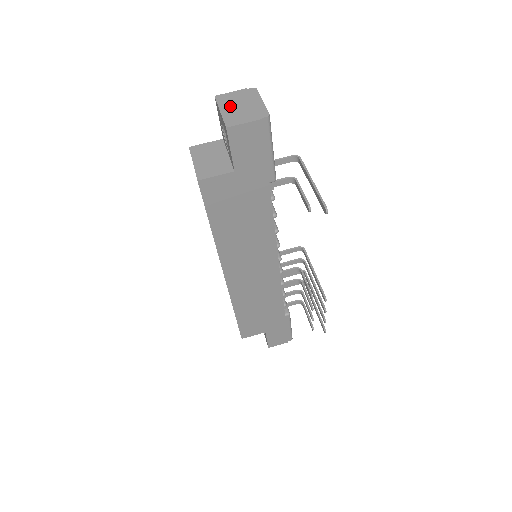
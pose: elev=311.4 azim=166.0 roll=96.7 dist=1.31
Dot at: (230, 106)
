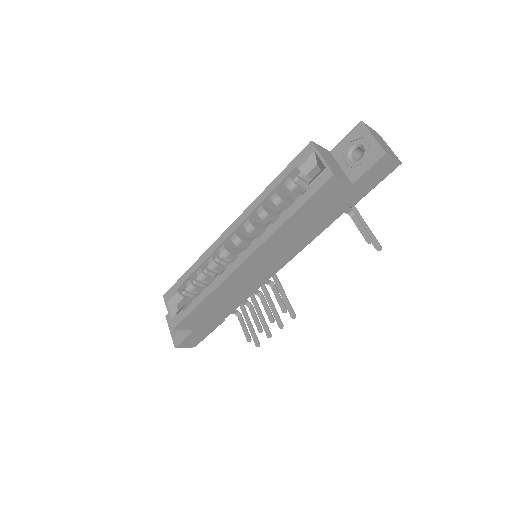
Dot at: (376, 137)
